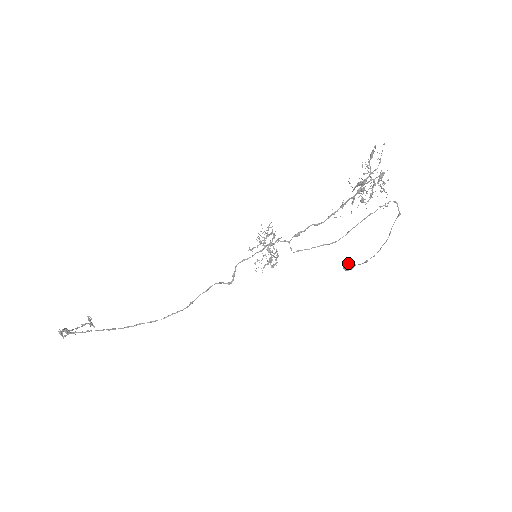
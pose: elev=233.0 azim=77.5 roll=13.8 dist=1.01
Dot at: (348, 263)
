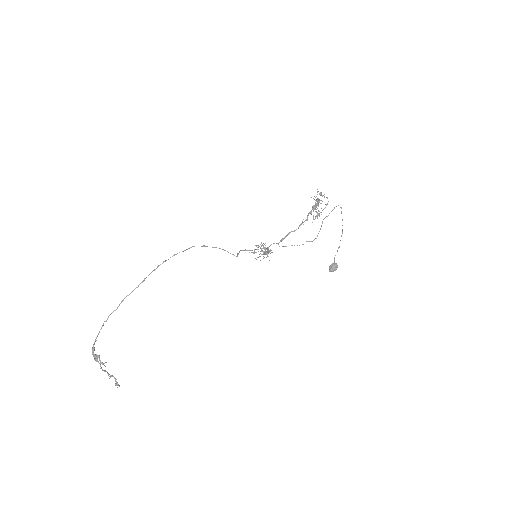
Dot at: (331, 265)
